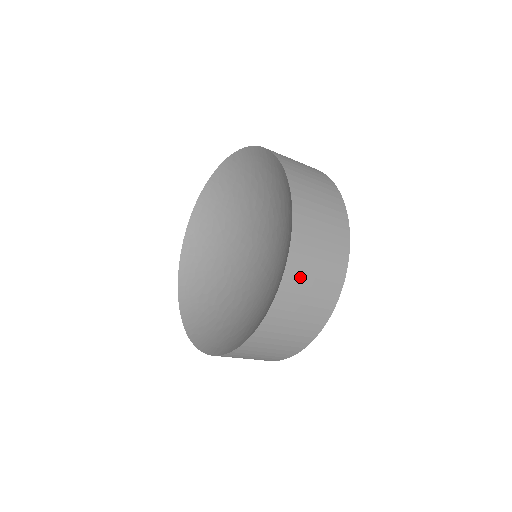
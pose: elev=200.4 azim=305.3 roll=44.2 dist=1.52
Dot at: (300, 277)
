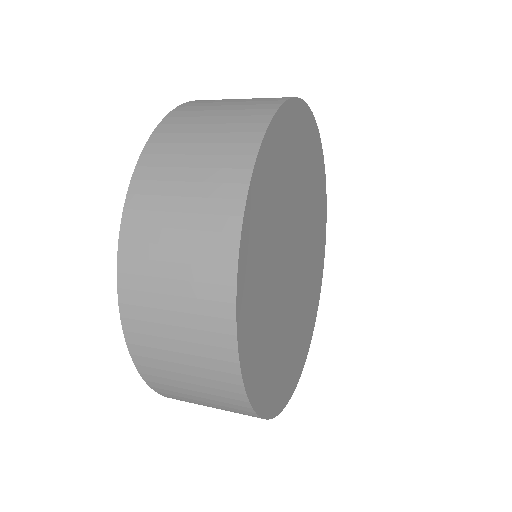
Dot at: (162, 371)
